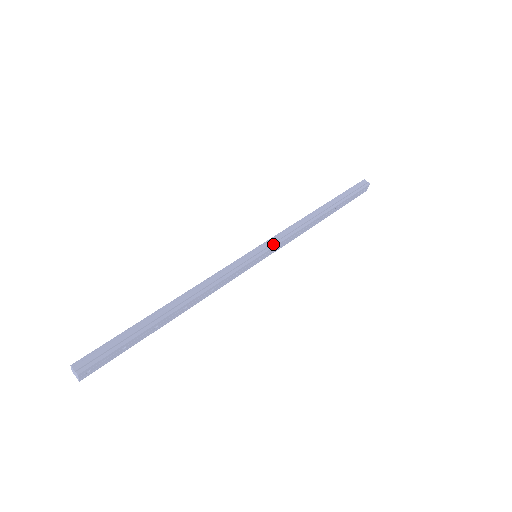
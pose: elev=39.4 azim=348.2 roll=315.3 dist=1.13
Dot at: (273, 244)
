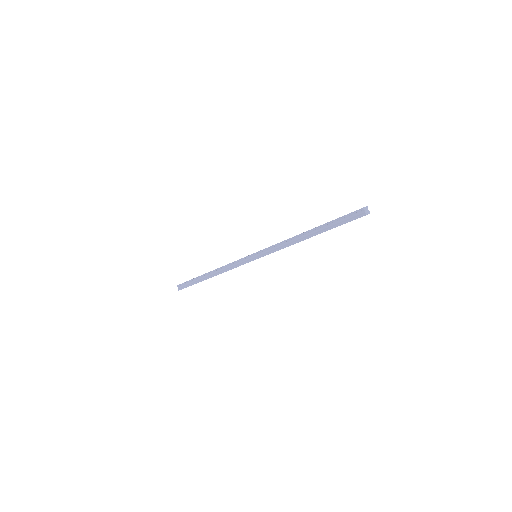
Dot at: (264, 255)
